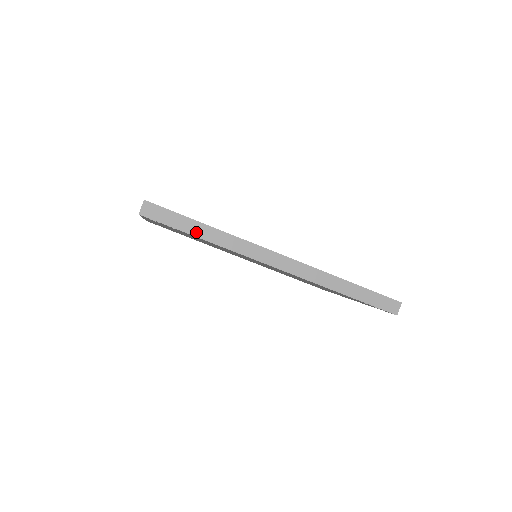
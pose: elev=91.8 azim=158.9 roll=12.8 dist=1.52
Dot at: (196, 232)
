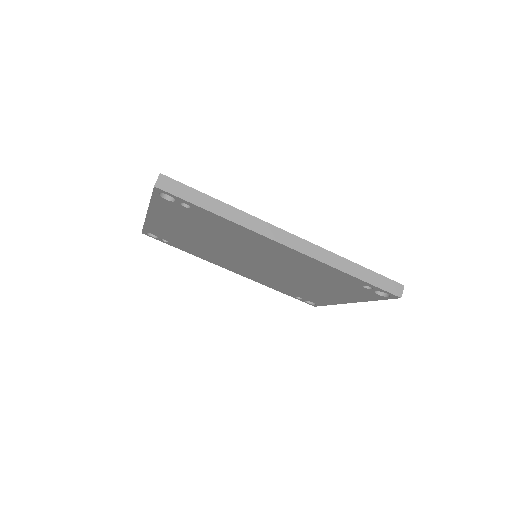
Dot at: (209, 207)
